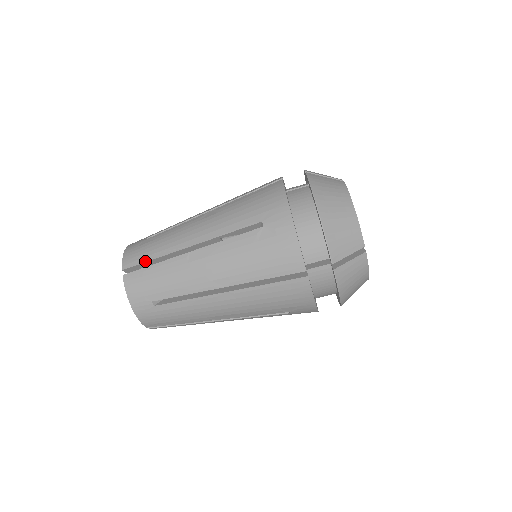
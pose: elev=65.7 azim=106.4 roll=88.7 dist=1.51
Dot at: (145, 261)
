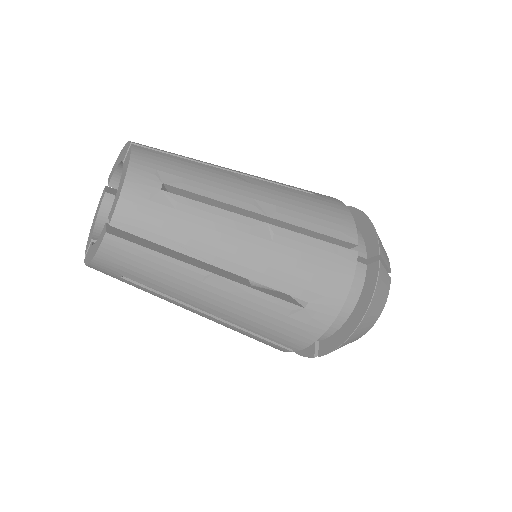
Dot at: (150, 239)
